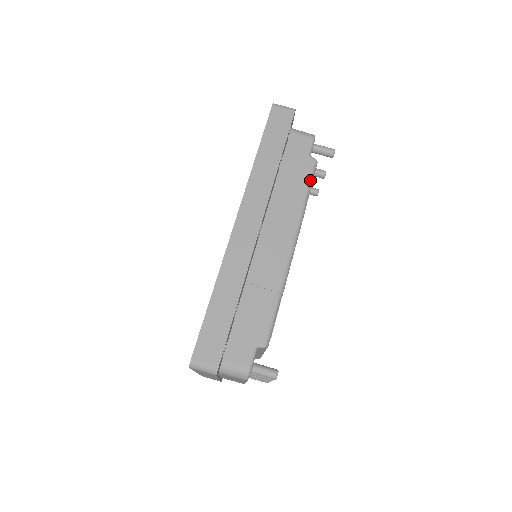
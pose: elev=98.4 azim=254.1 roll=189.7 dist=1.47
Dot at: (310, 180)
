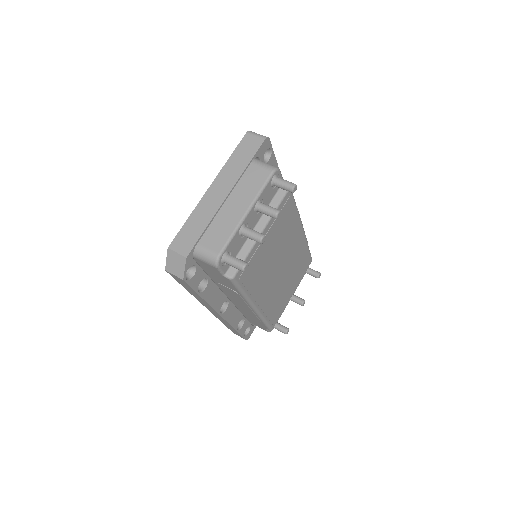
Dot at: occluded
